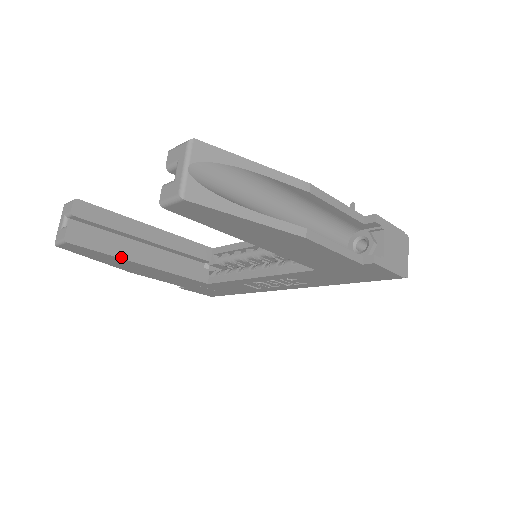
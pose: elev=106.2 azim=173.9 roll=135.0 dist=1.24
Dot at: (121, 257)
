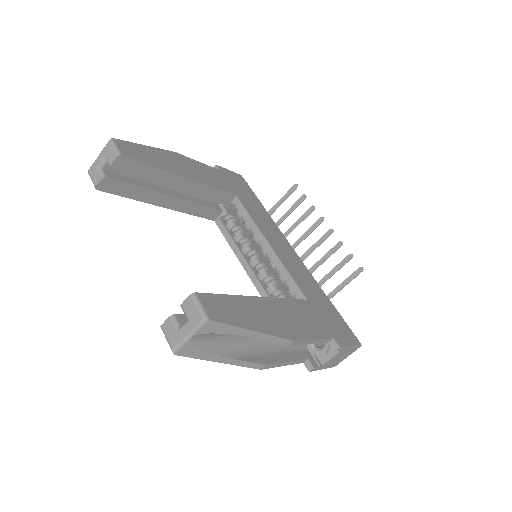
Dot at: (144, 201)
